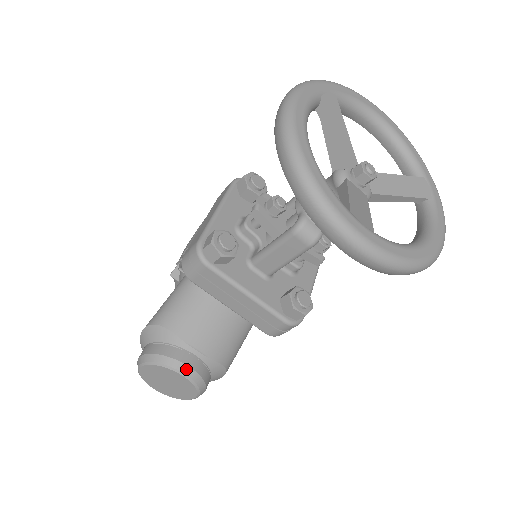
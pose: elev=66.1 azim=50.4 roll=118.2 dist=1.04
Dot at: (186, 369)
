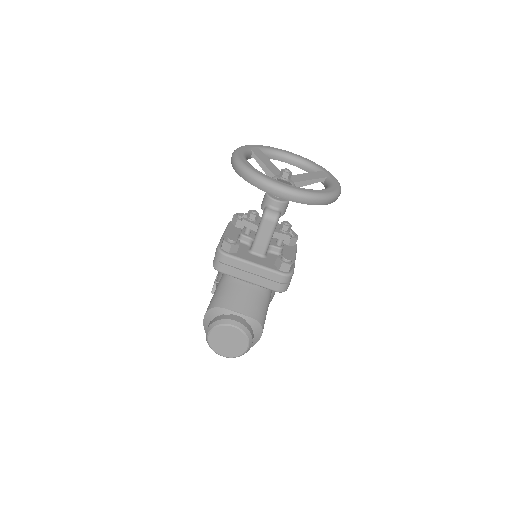
Dot at: (235, 323)
